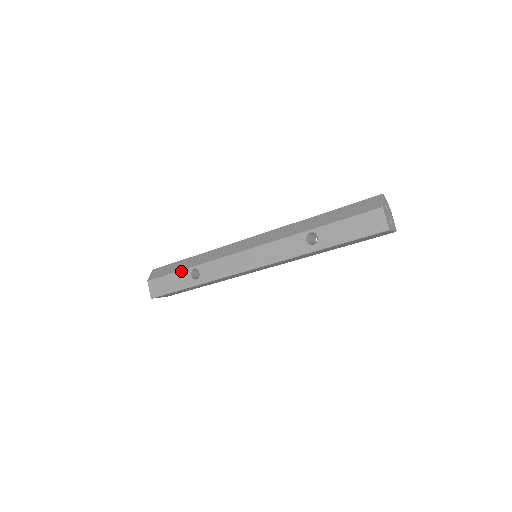
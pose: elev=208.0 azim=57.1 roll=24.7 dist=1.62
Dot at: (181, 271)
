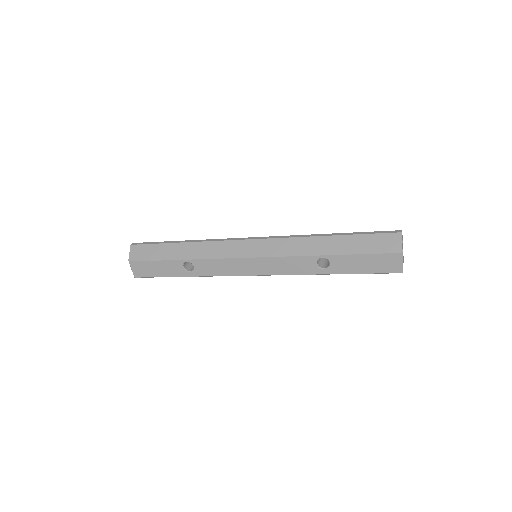
Dot at: (171, 261)
